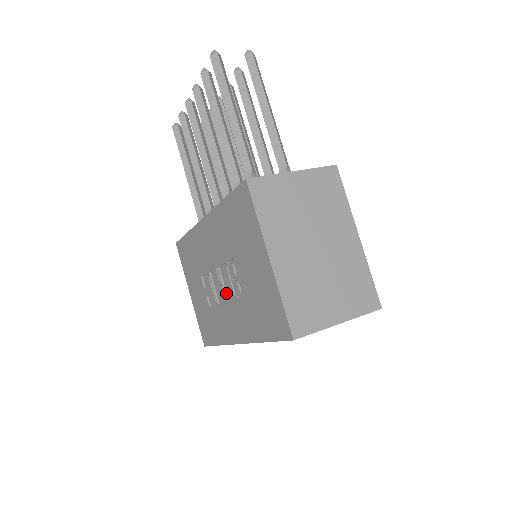
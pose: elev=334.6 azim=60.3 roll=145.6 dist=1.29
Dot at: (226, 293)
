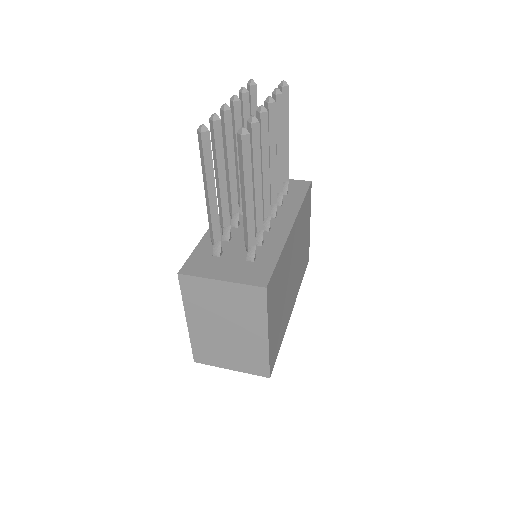
Dot at: occluded
